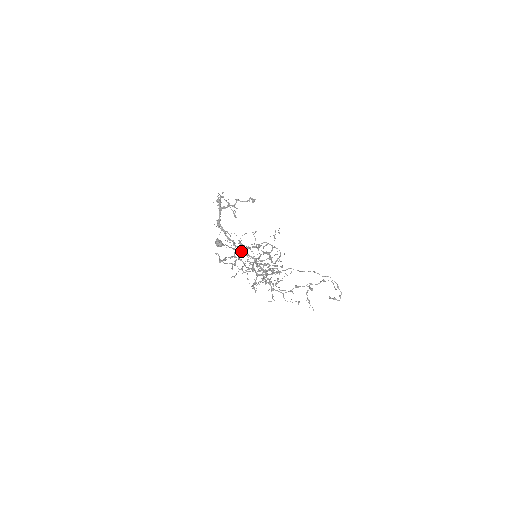
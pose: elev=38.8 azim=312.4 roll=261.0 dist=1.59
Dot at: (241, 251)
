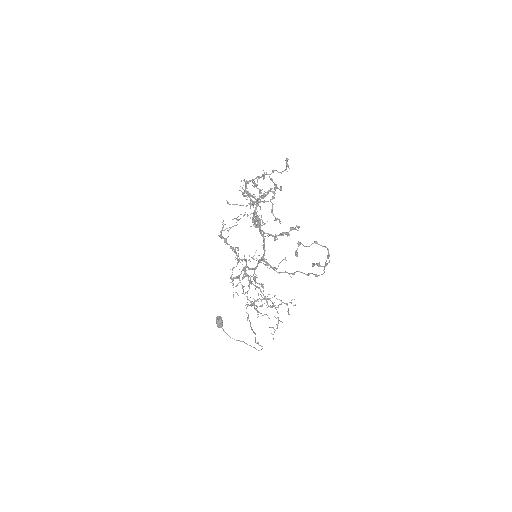
Dot at: (250, 194)
